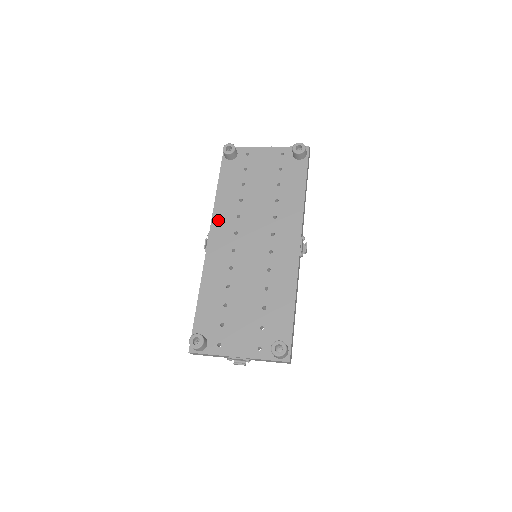
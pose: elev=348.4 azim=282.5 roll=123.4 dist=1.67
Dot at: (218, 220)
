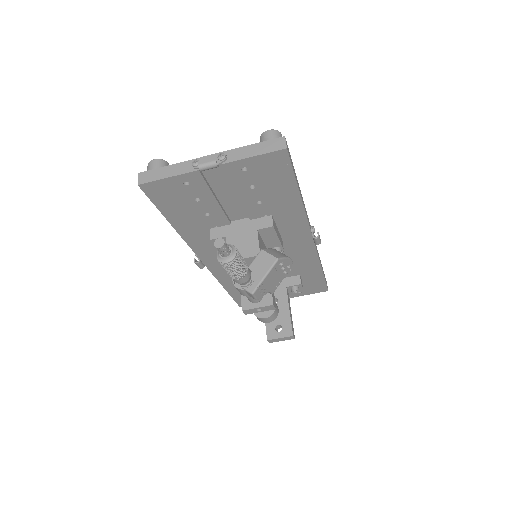
Dot at: occluded
